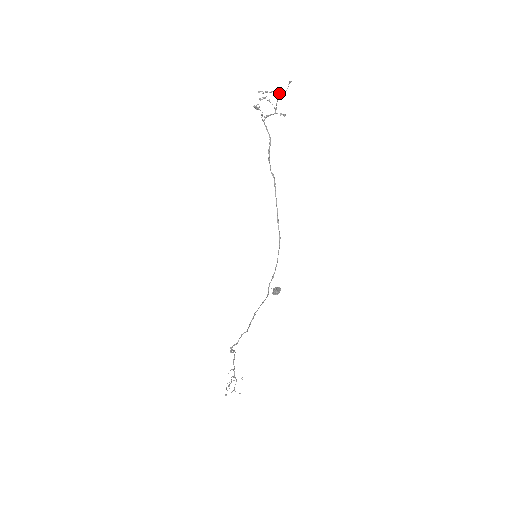
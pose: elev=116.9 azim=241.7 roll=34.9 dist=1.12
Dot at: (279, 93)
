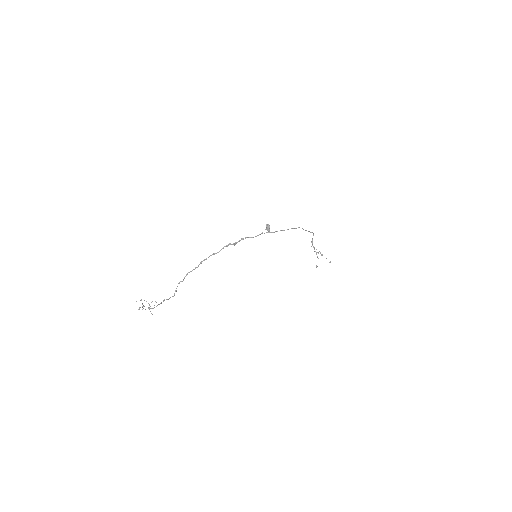
Dot at: occluded
